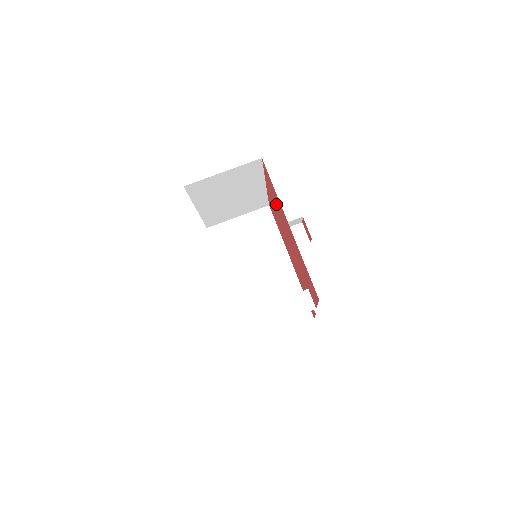
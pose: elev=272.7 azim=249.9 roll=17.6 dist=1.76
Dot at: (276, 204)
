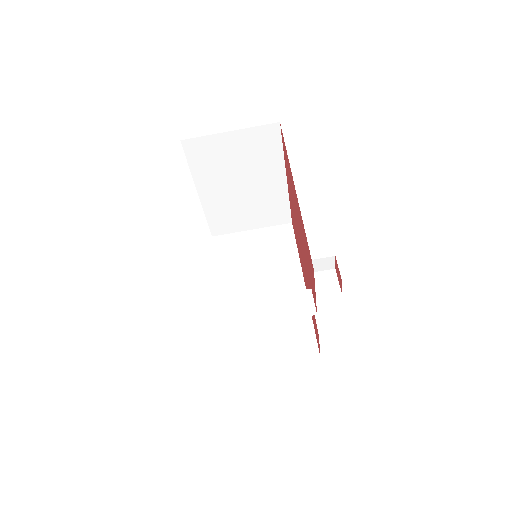
Dot at: (290, 184)
